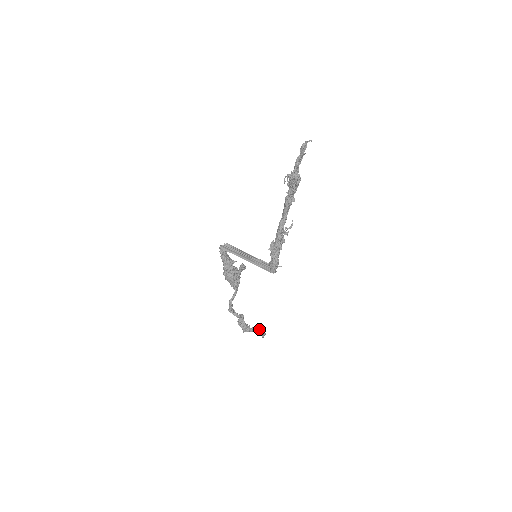
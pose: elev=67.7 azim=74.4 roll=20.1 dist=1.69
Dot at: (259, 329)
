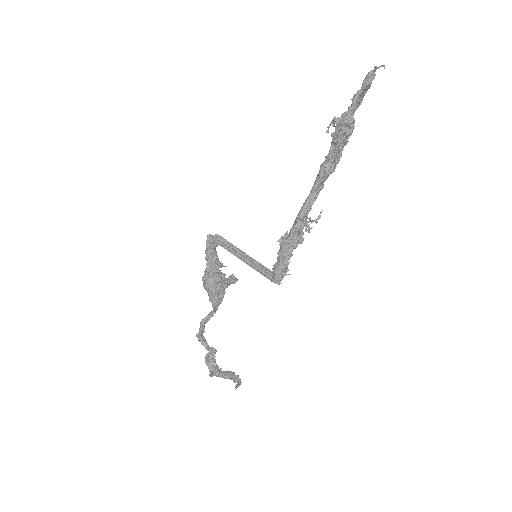
Dot at: (234, 374)
